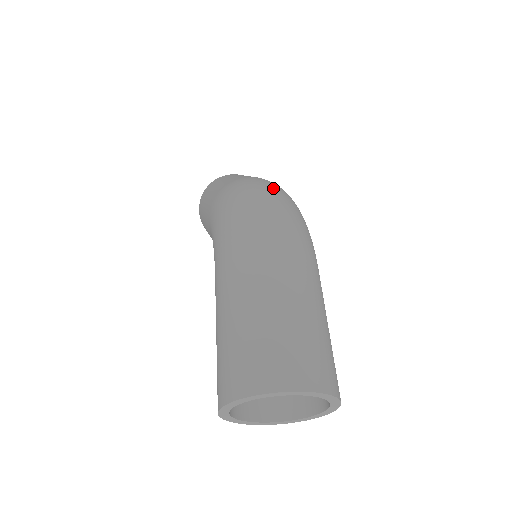
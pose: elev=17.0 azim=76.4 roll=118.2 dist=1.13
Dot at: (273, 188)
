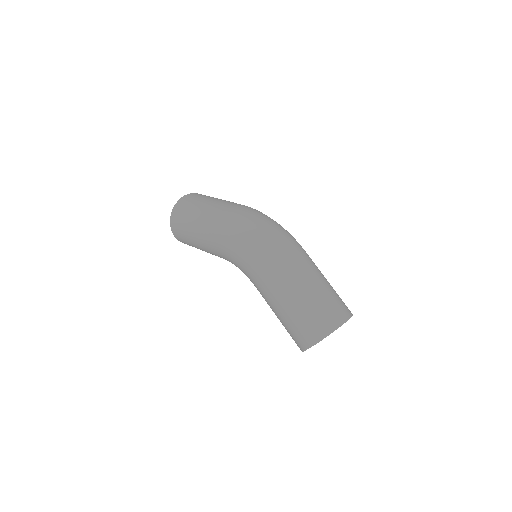
Dot at: (257, 215)
